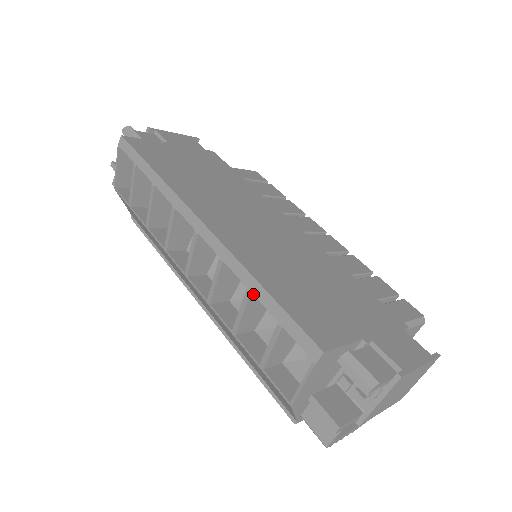
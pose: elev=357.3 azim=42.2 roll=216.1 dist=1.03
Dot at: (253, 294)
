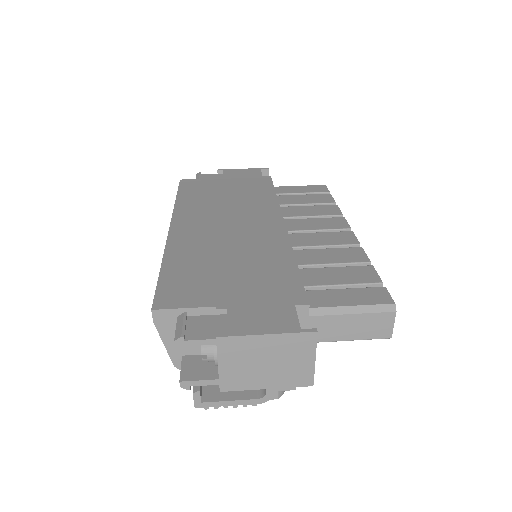
Dot at: occluded
